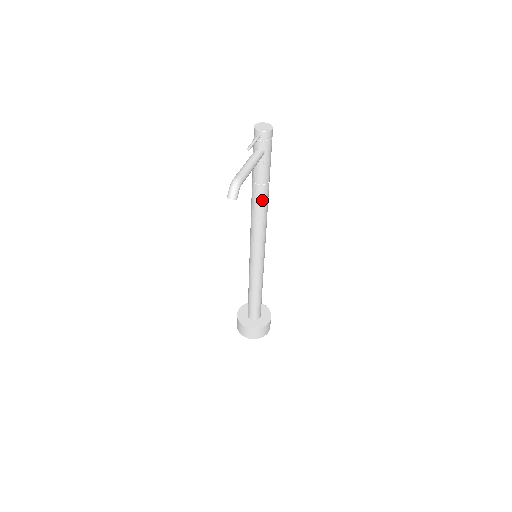
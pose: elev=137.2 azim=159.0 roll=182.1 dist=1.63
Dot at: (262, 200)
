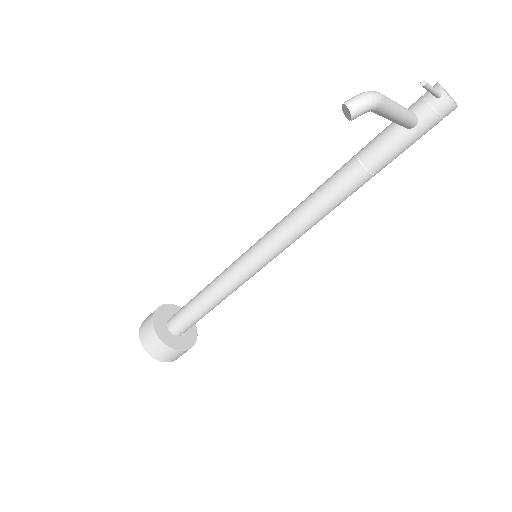
Dot at: (343, 189)
